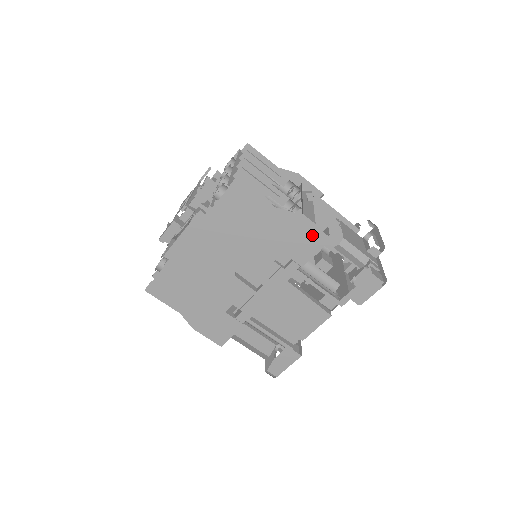
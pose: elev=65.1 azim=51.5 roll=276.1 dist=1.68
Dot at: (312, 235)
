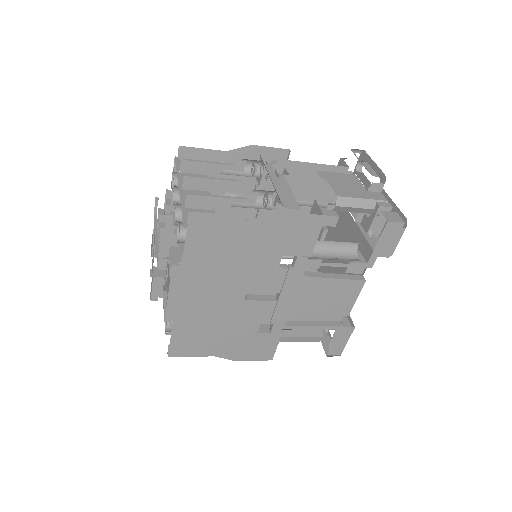
Dot at: (303, 223)
